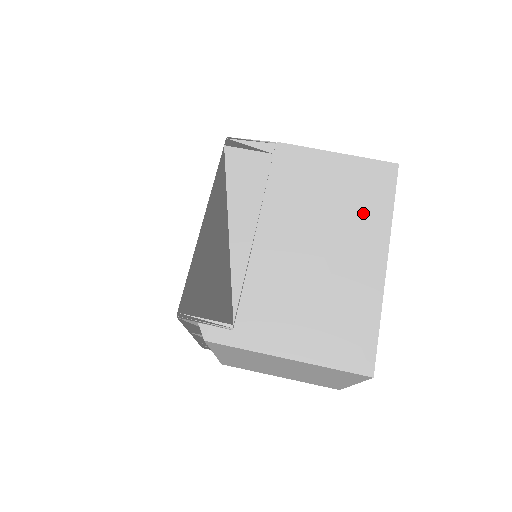
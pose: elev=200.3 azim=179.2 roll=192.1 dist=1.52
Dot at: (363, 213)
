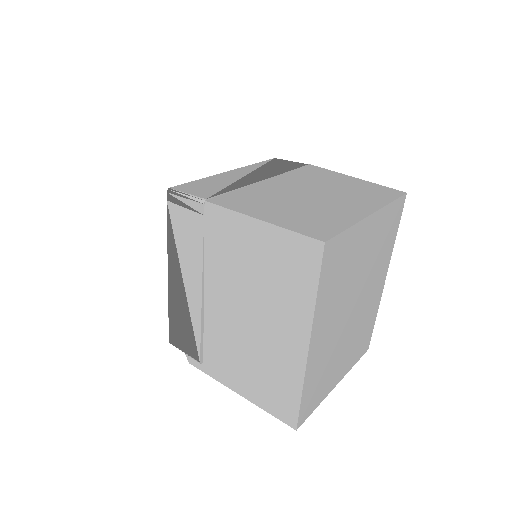
Dot at: (287, 295)
